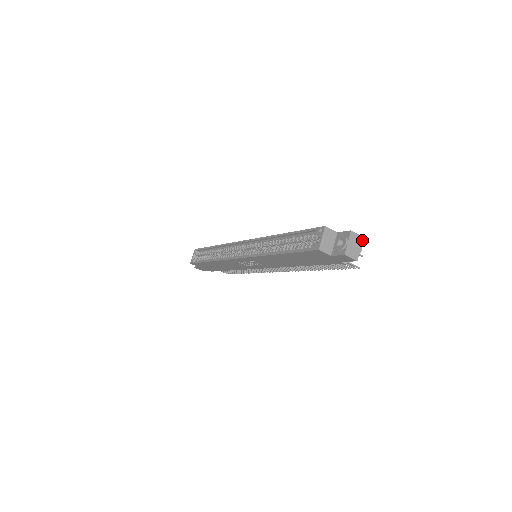
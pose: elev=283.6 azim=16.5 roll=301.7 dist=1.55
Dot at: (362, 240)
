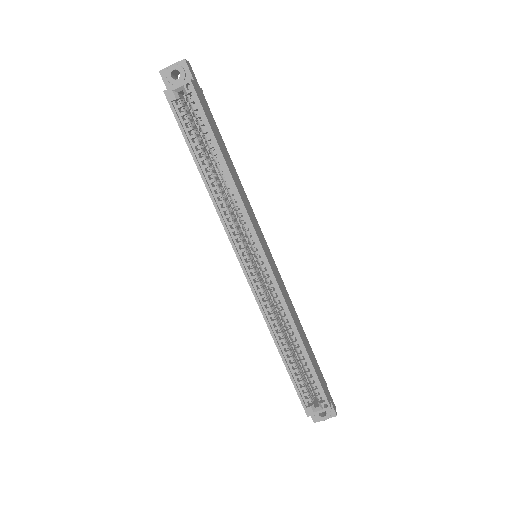
Dot at: occluded
